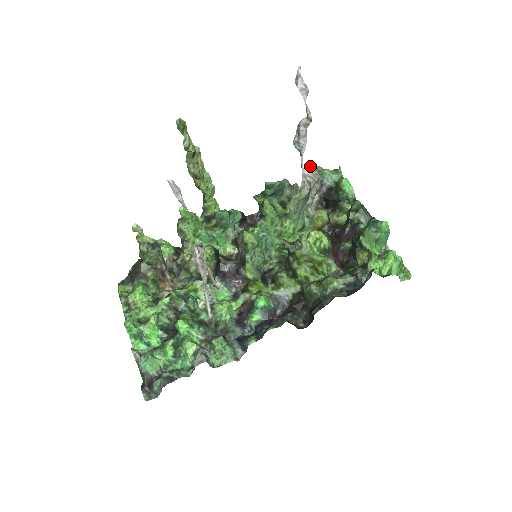
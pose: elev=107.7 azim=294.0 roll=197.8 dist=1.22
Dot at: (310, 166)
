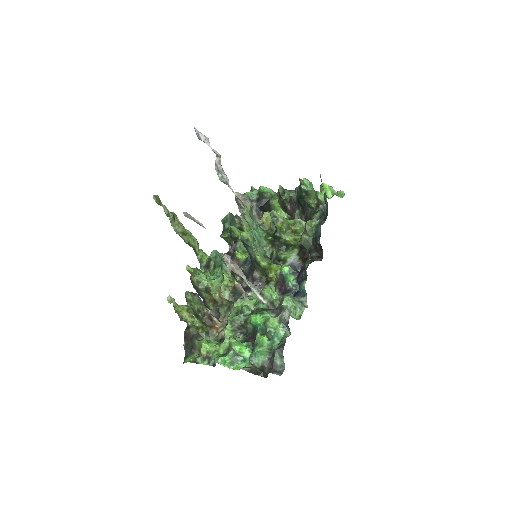
Dot at: (237, 194)
